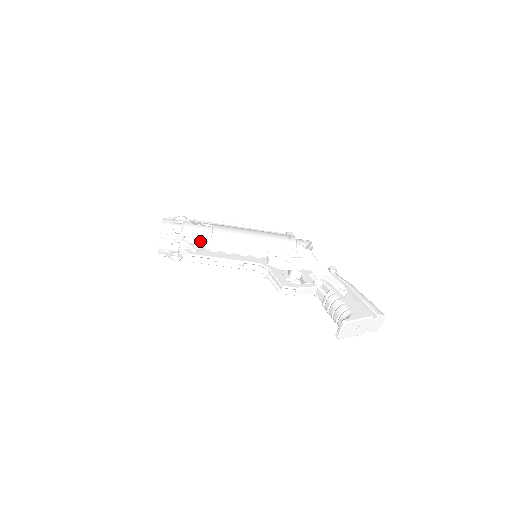
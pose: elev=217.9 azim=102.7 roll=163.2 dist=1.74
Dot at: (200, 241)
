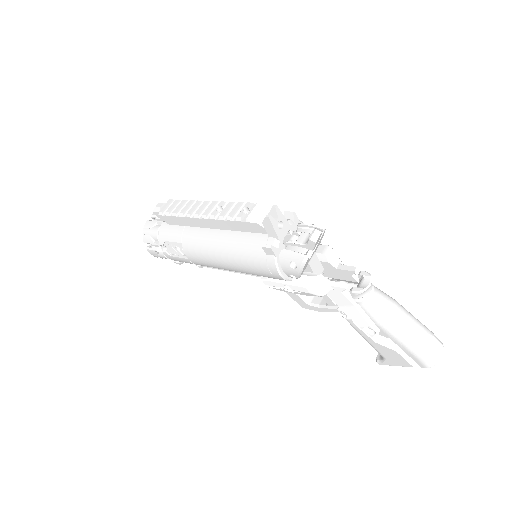
Dot at: occluded
